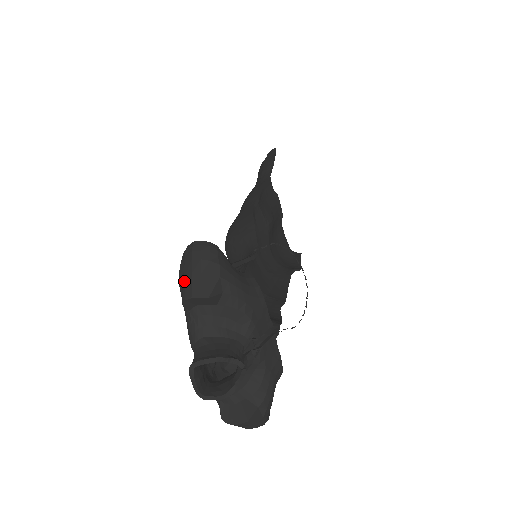
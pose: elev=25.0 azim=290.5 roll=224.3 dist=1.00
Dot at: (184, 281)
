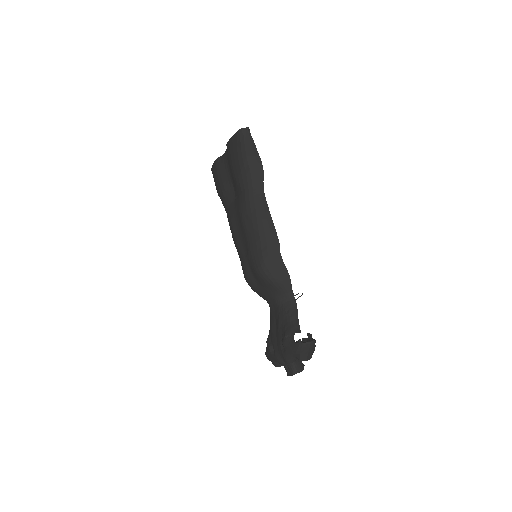
Dot at: (304, 355)
